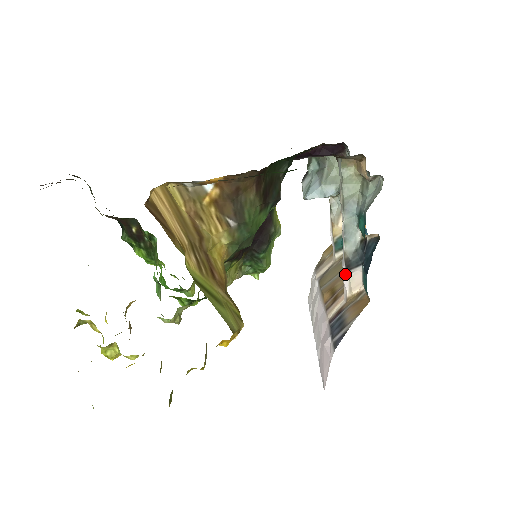
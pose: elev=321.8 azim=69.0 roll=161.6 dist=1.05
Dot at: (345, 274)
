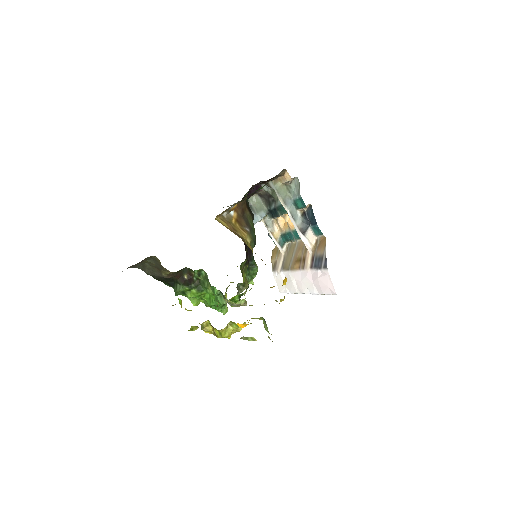
Dot at: (303, 238)
